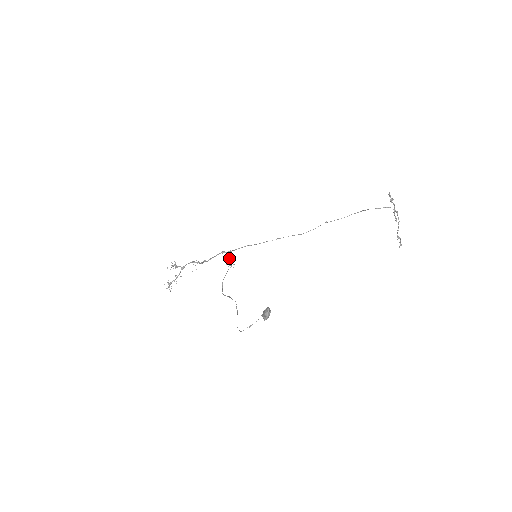
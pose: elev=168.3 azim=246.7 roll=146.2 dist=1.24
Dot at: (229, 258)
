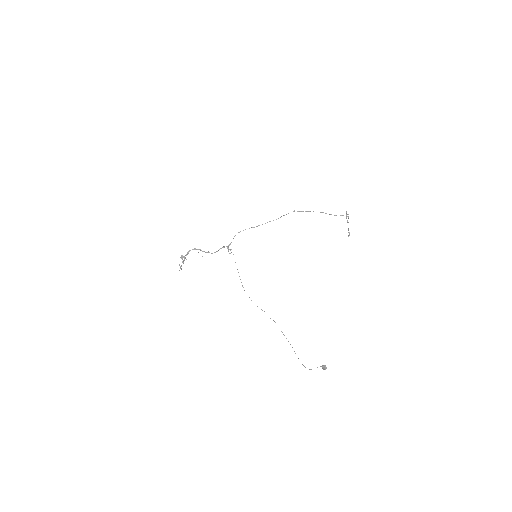
Dot at: (231, 252)
